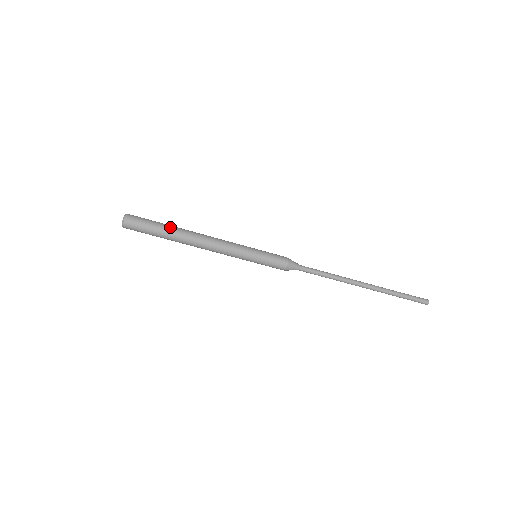
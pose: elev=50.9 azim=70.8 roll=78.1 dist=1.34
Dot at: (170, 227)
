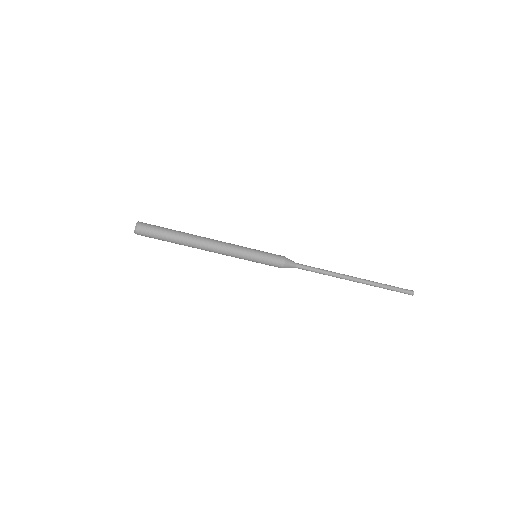
Dot at: (177, 237)
